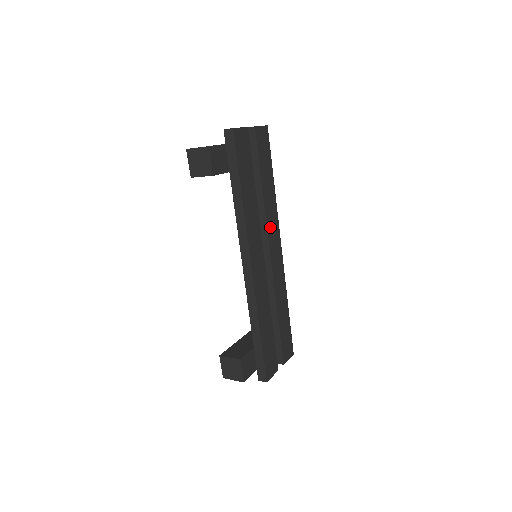
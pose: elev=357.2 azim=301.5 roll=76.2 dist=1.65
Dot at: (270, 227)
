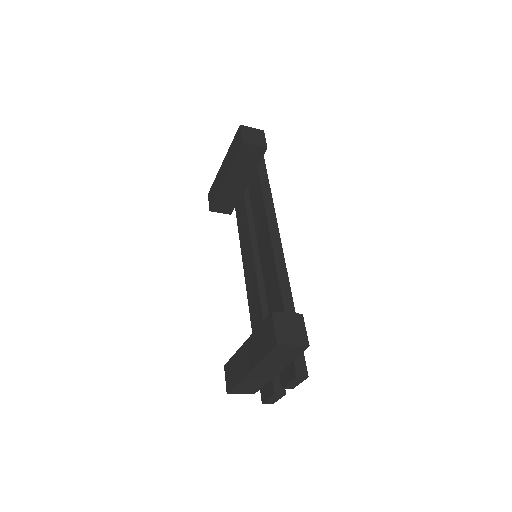
Dot at: occluded
